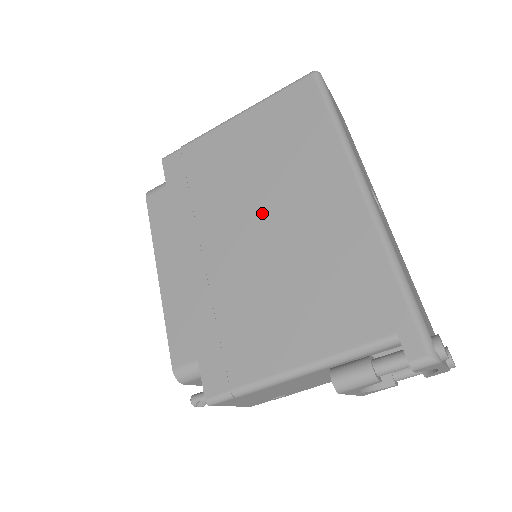
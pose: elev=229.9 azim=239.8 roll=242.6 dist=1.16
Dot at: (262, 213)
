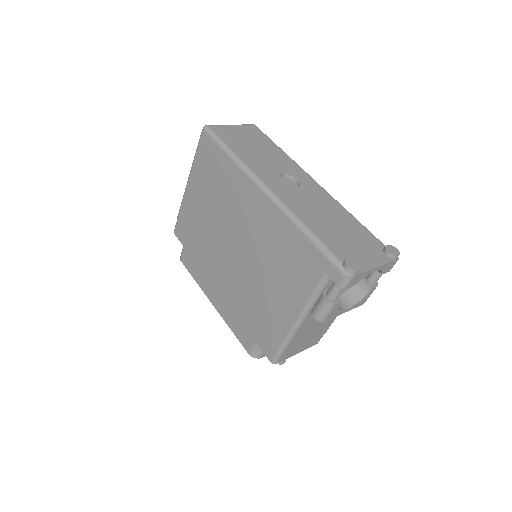
Dot at: (232, 237)
